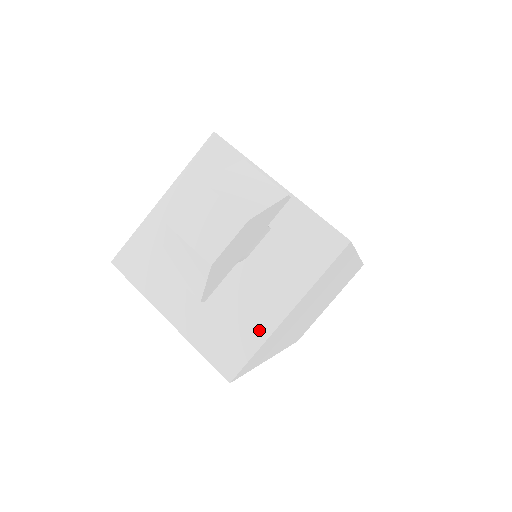
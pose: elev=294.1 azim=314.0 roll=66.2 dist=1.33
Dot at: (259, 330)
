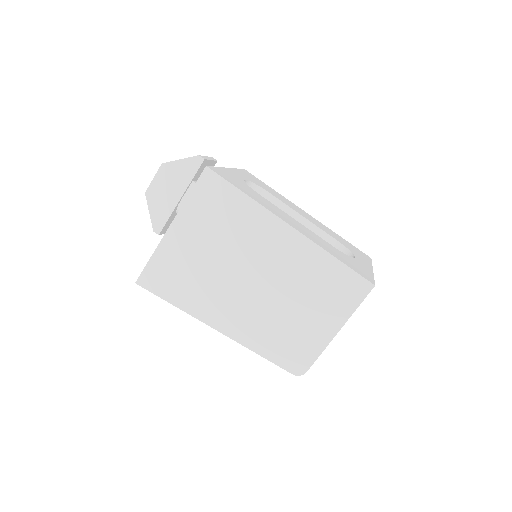
Dot at: occluded
